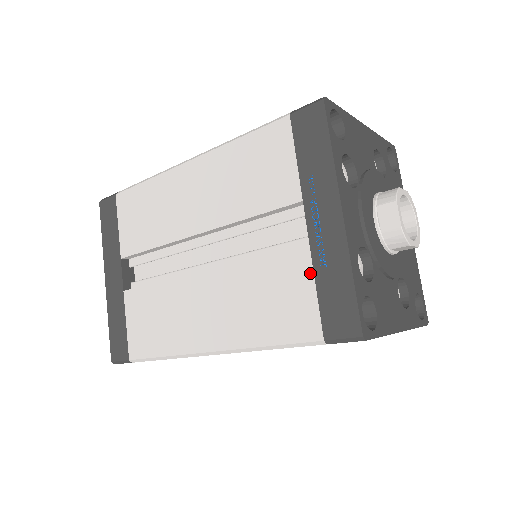
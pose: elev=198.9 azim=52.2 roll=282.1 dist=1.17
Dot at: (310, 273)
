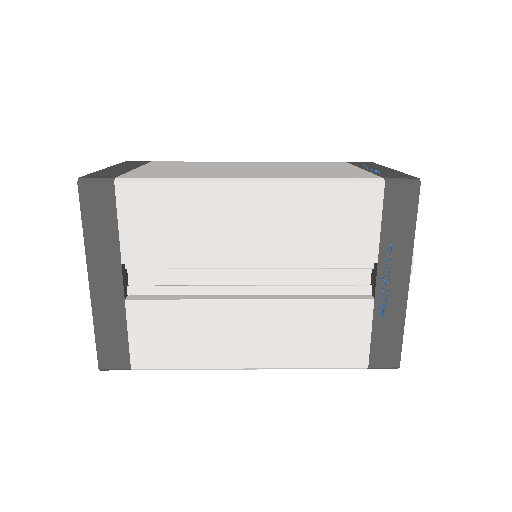
Dot at: (369, 320)
